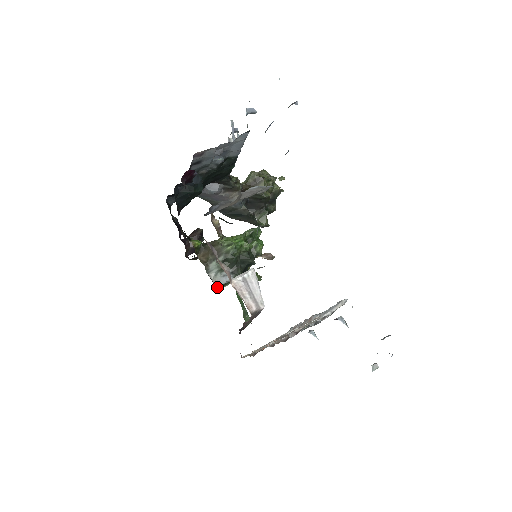
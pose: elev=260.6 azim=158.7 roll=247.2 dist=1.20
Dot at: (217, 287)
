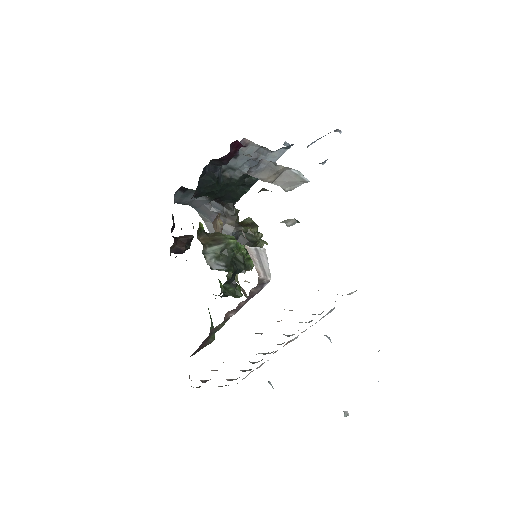
Dot at: (210, 268)
